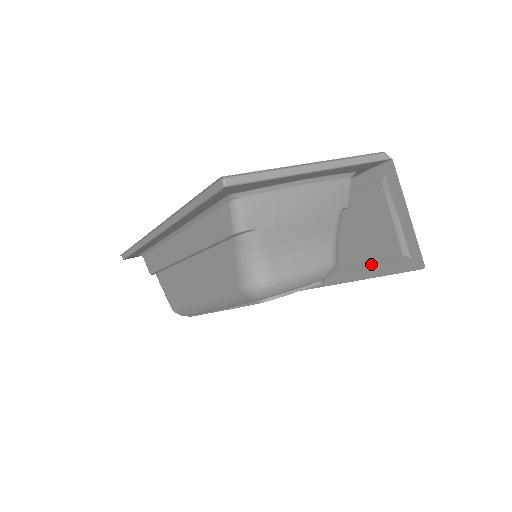
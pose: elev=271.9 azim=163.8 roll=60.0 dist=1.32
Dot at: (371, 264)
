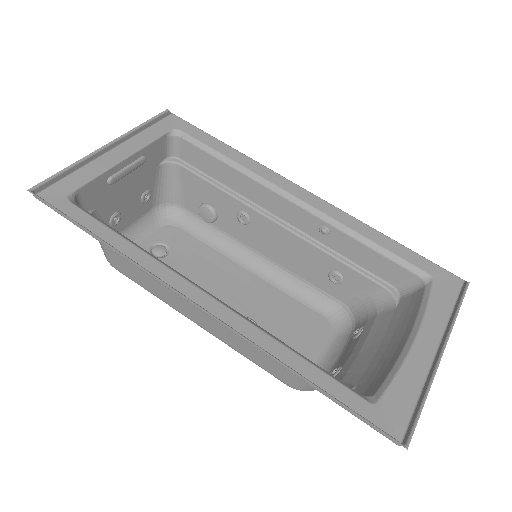
Dot at: occluded
